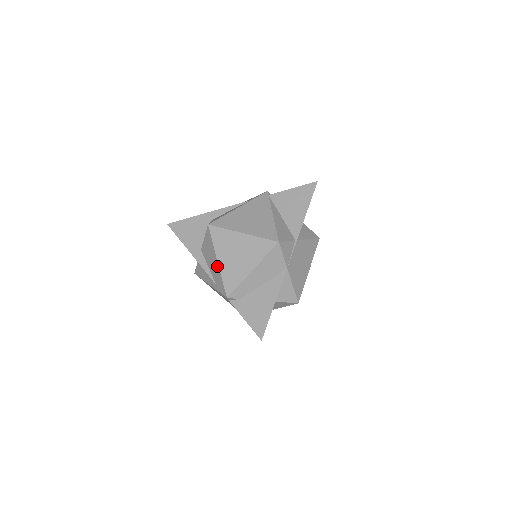
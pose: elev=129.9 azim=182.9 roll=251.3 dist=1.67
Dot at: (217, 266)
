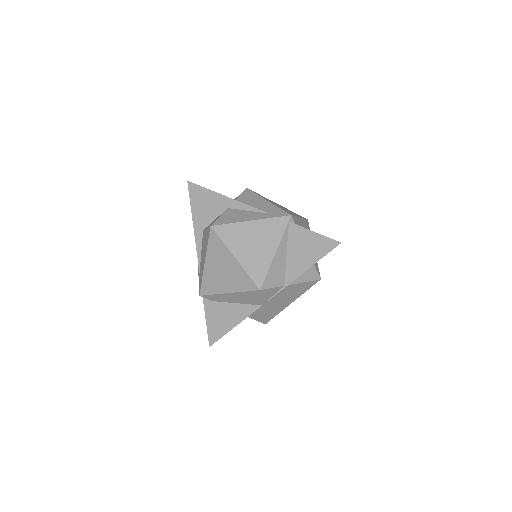
Dot at: (203, 265)
